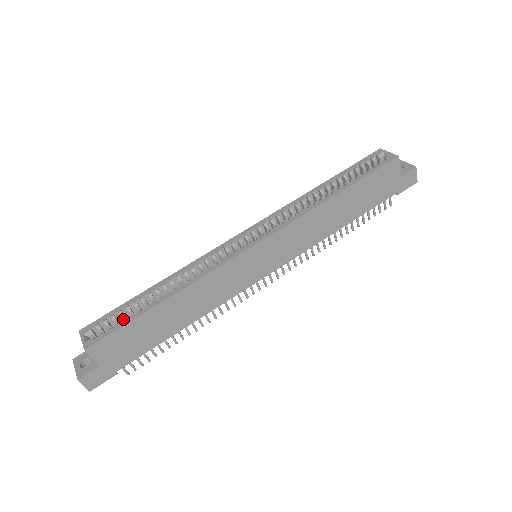
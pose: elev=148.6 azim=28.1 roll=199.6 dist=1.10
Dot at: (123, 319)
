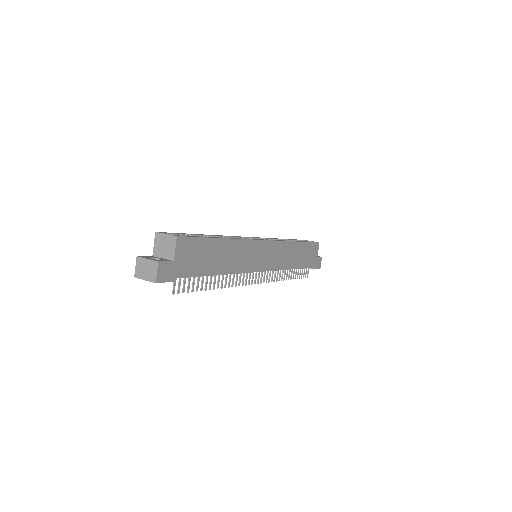
Dot at: (196, 236)
